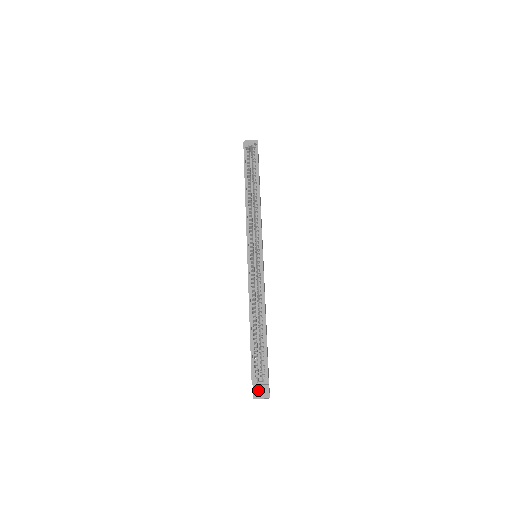
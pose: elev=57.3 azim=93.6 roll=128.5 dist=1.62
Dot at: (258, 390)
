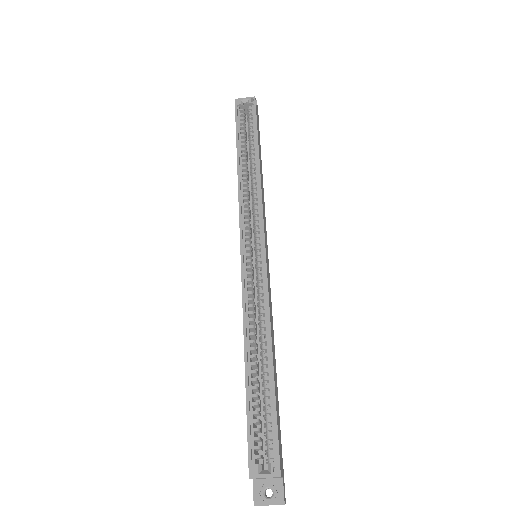
Dot at: (263, 488)
